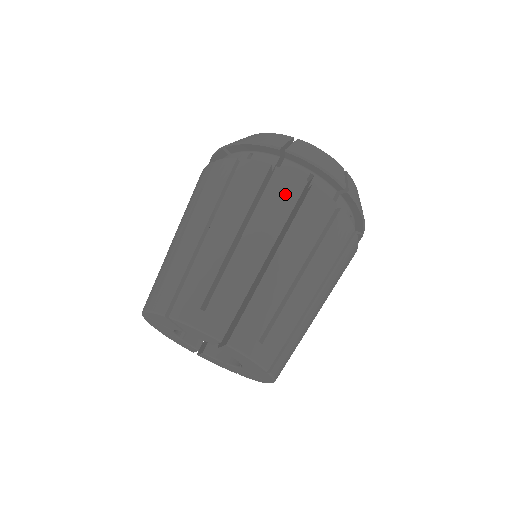
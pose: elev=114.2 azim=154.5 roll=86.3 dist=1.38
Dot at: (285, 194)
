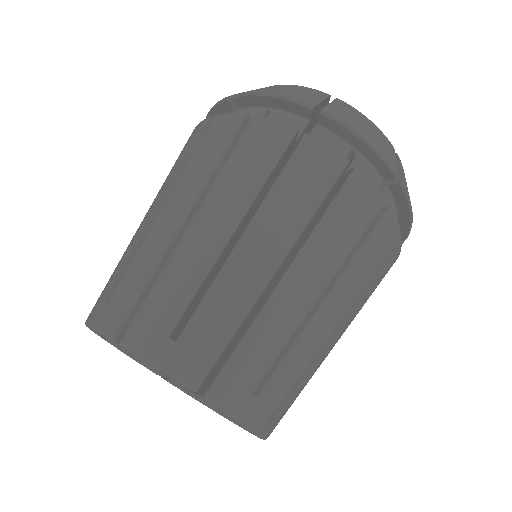
Dot at: (315, 176)
